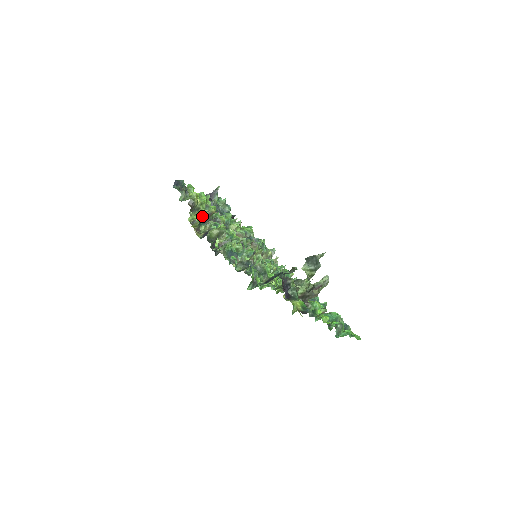
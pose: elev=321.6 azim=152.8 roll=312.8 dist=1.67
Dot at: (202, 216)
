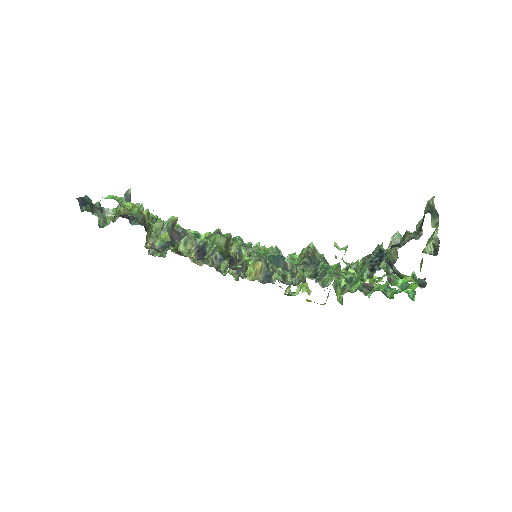
Dot at: occluded
